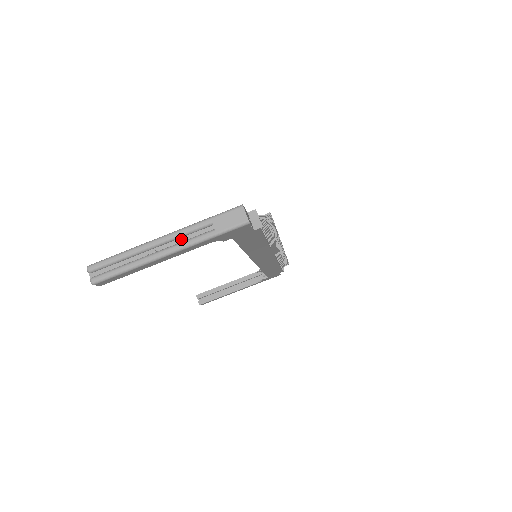
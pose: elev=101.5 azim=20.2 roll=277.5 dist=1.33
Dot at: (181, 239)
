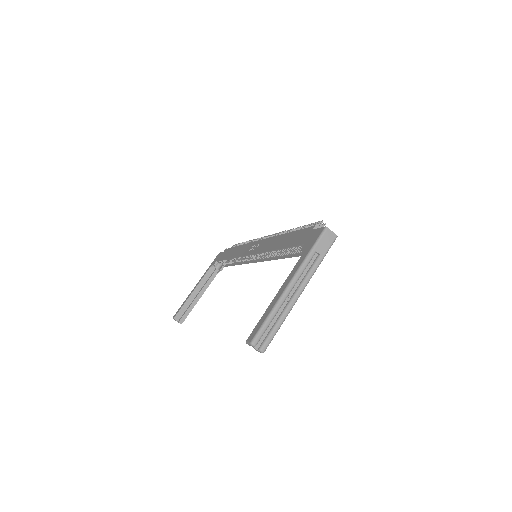
Dot at: (301, 277)
